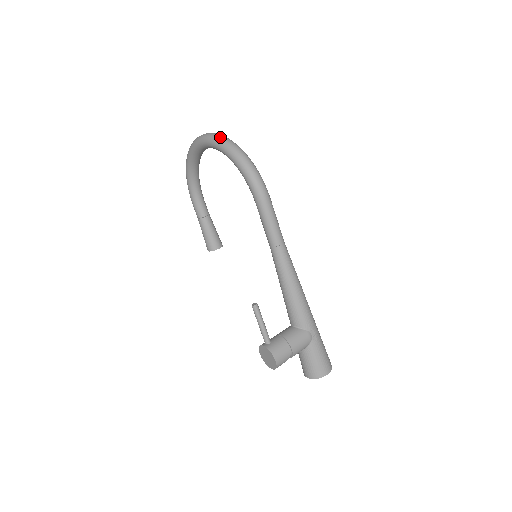
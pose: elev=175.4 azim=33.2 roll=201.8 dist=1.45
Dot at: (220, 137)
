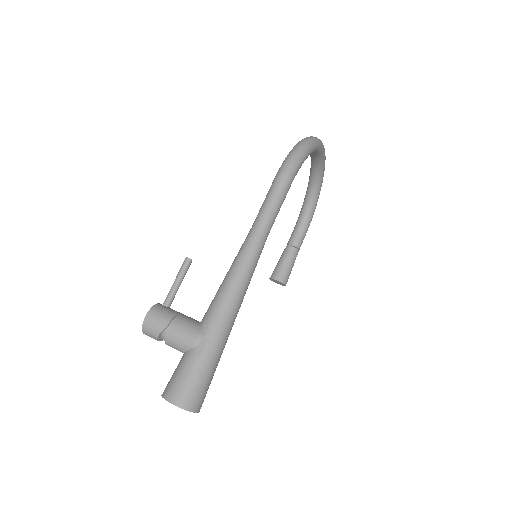
Dot at: occluded
